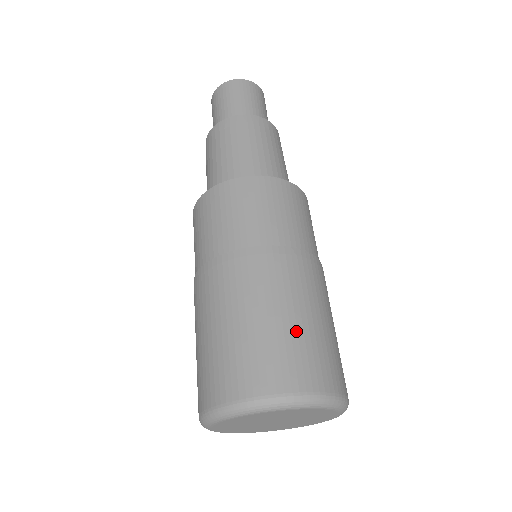
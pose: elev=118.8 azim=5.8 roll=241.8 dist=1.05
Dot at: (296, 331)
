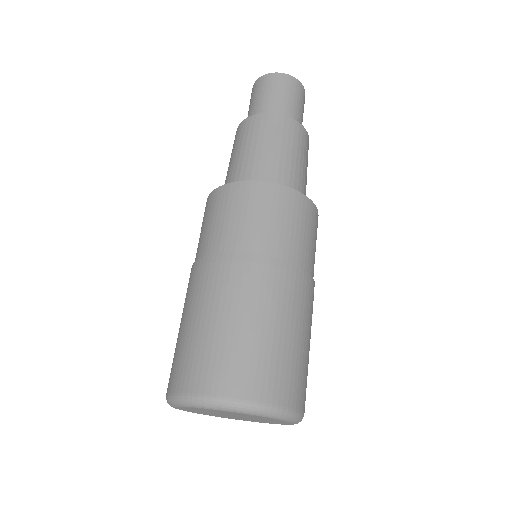
Dot at: (300, 353)
